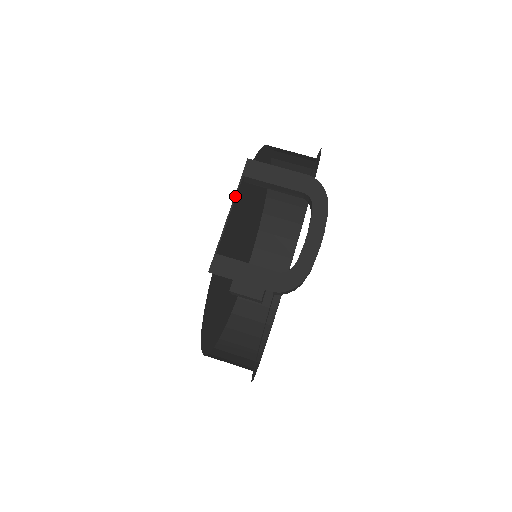
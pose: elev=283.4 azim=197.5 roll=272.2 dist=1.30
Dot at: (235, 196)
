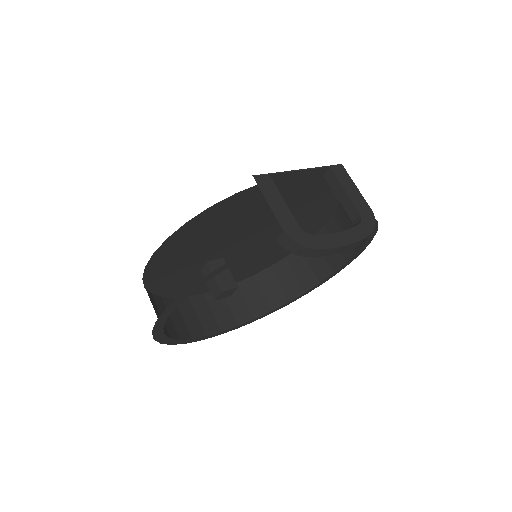
Dot at: (314, 168)
